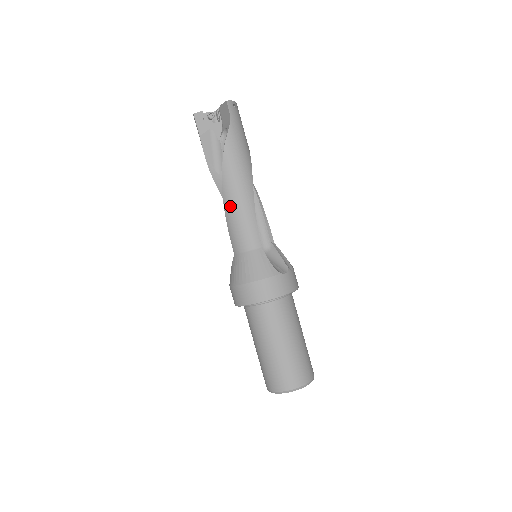
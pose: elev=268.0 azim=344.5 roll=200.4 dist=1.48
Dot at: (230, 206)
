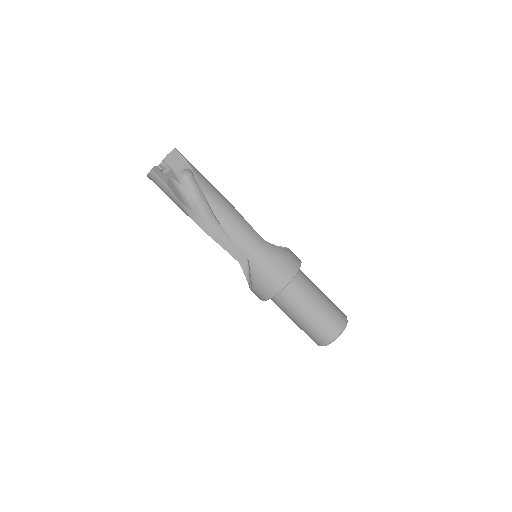
Dot at: (228, 222)
